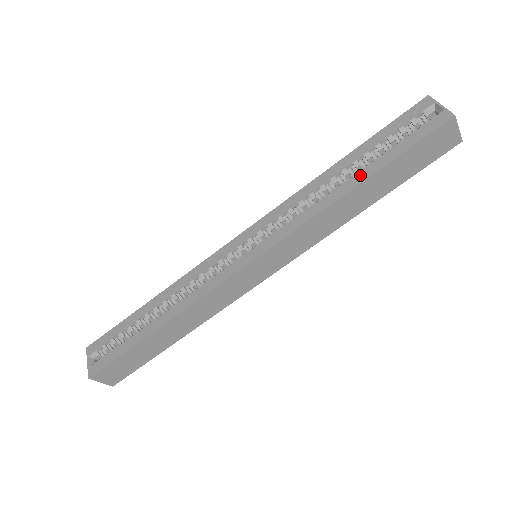
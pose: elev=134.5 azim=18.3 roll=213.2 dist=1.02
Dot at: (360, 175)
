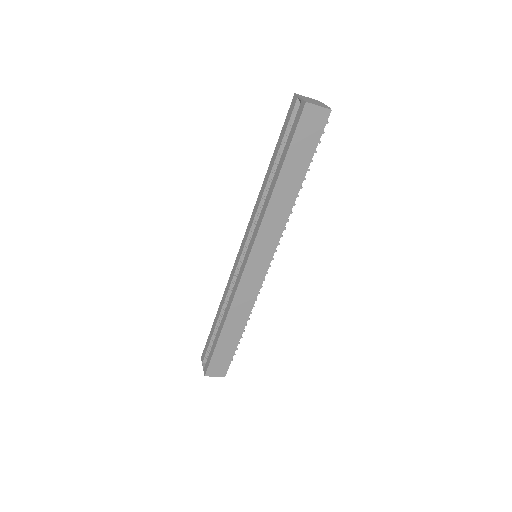
Dot at: (276, 174)
